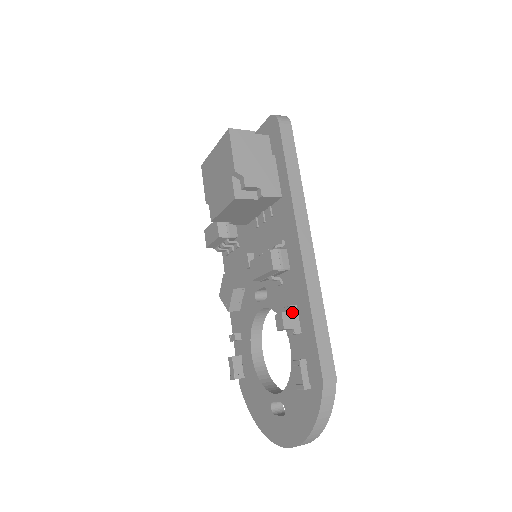
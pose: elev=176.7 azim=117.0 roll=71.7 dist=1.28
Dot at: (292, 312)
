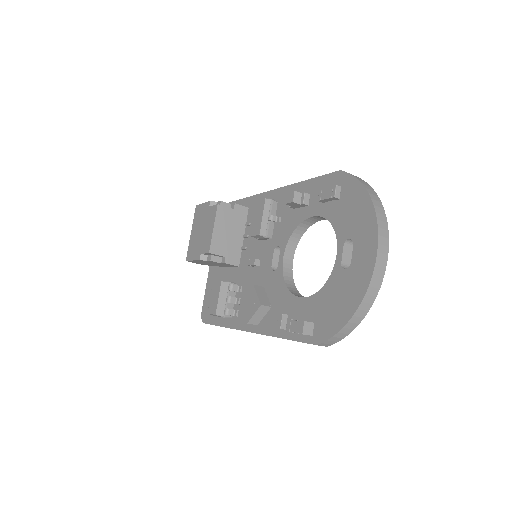
Dot at: occluded
